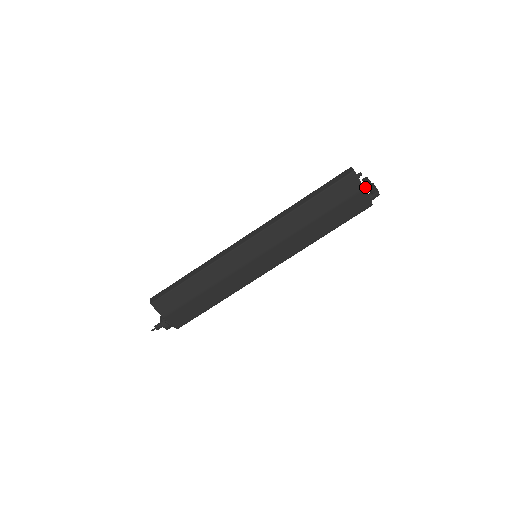
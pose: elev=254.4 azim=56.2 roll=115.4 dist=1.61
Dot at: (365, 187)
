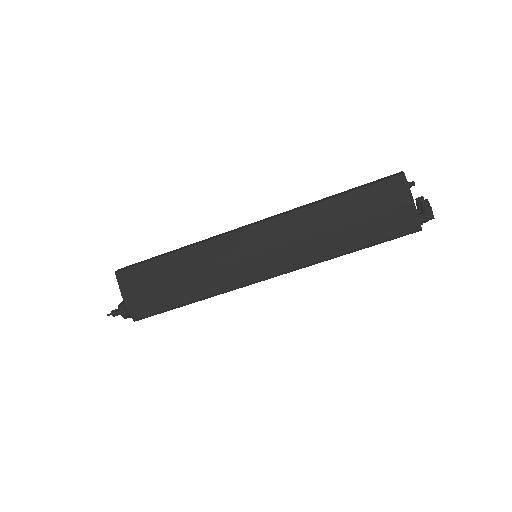
Dot at: (417, 209)
